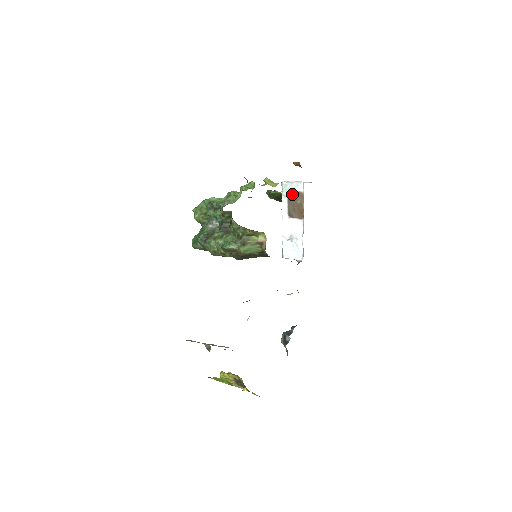
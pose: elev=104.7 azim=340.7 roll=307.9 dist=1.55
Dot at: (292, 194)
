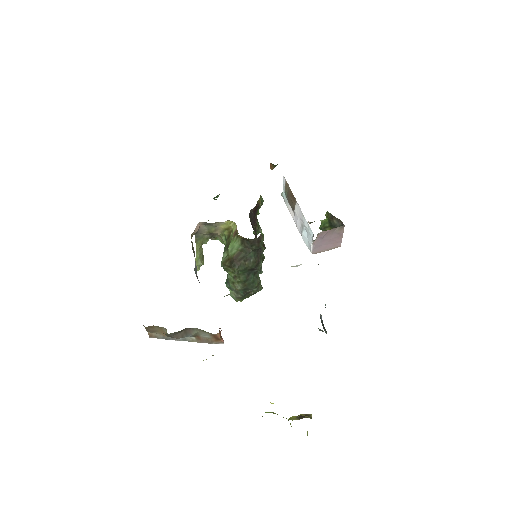
Dot at: (285, 192)
